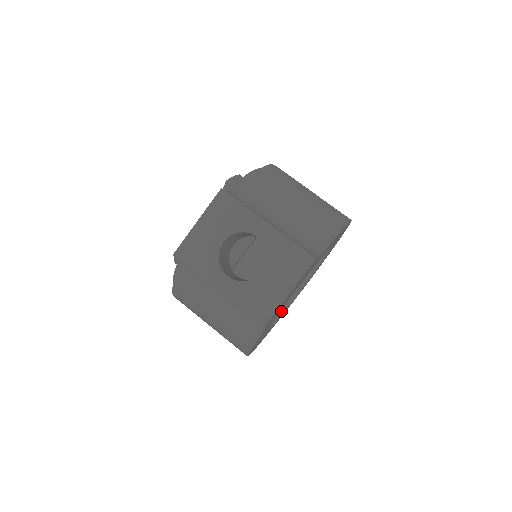
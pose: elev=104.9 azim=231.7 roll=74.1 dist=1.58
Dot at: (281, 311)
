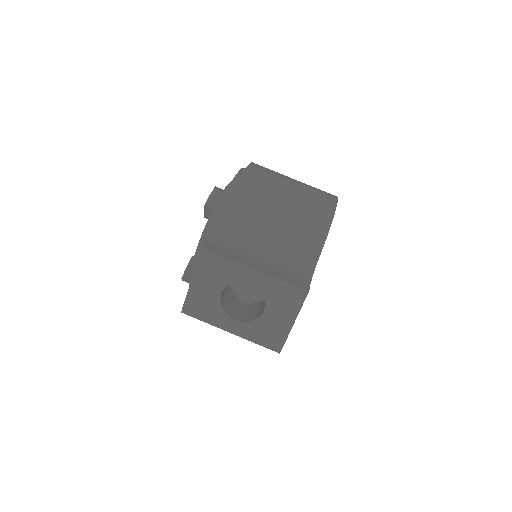
Dot at: occluded
